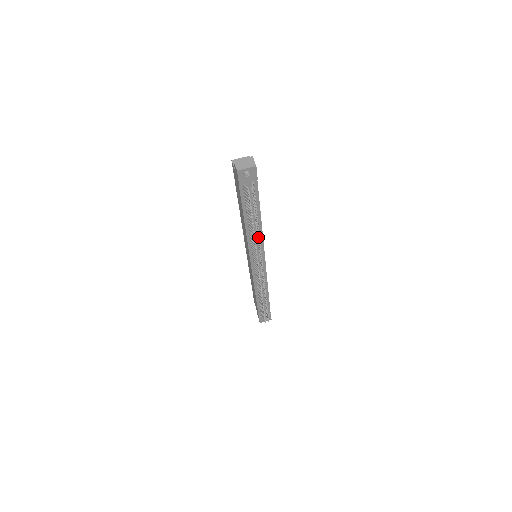
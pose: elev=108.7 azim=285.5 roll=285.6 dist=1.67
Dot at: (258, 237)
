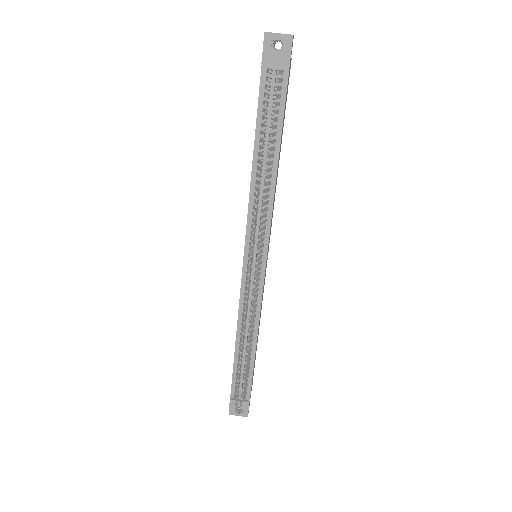
Dot at: (264, 184)
